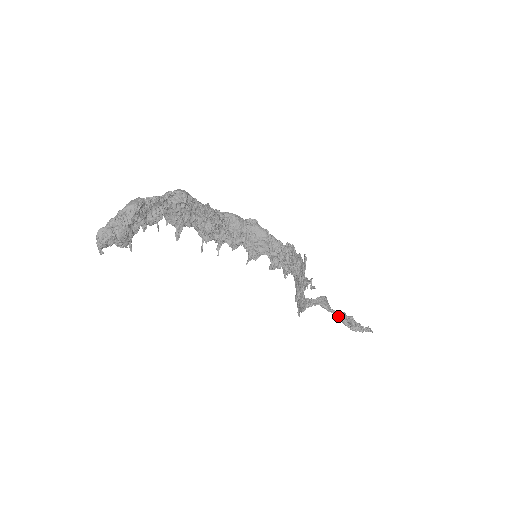
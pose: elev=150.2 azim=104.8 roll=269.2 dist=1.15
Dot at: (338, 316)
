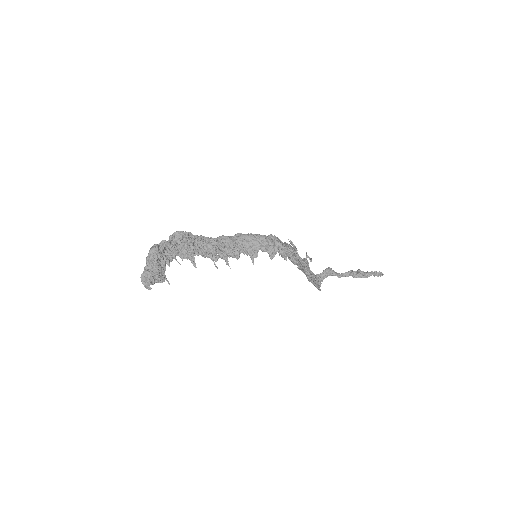
Dot at: (348, 275)
